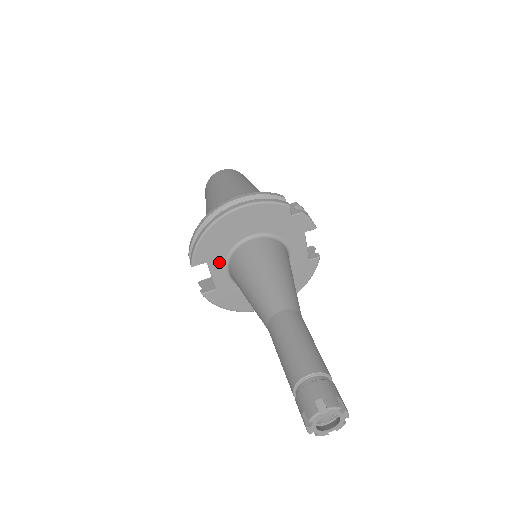
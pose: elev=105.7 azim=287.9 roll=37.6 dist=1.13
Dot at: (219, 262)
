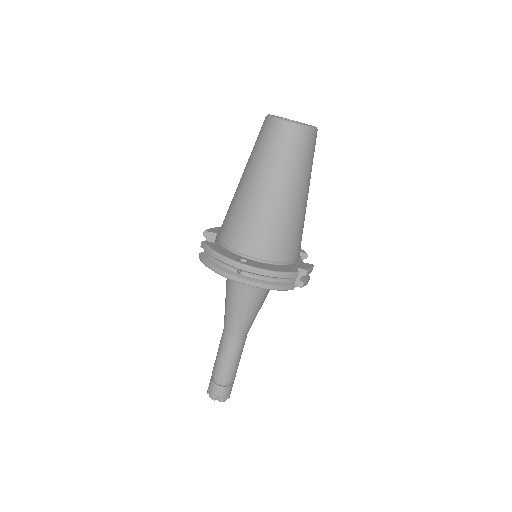
Dot at: occluded
